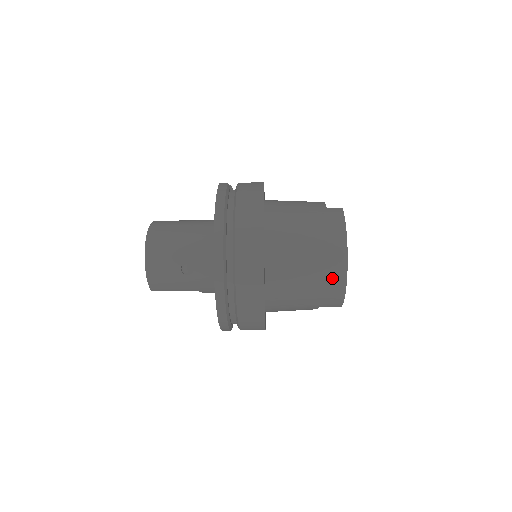
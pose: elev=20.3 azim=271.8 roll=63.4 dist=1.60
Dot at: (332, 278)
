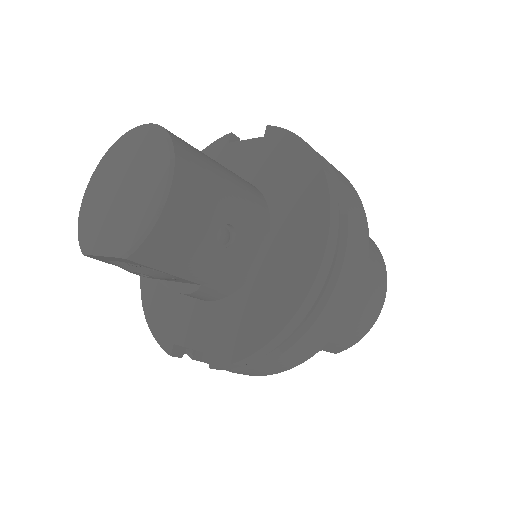
Dot at: (372, 311)
